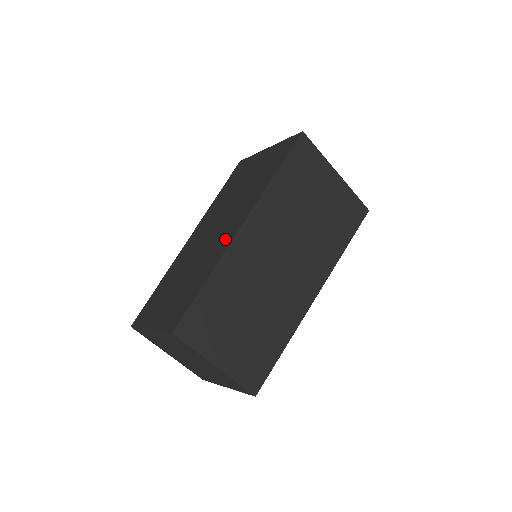
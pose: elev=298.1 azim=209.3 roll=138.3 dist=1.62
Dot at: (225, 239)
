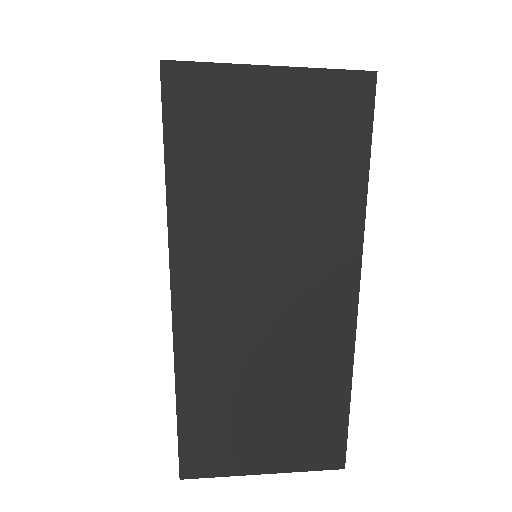
Dot at: occluded
